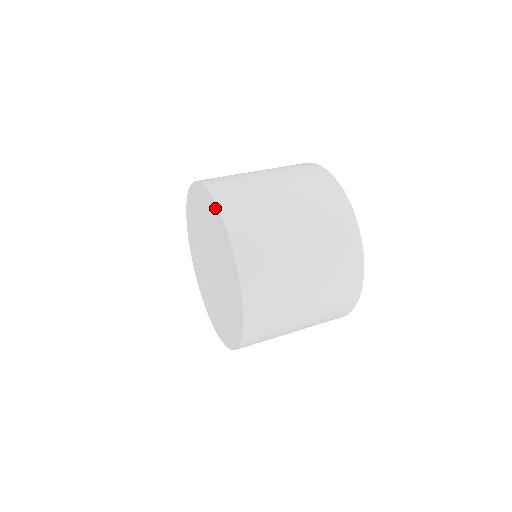
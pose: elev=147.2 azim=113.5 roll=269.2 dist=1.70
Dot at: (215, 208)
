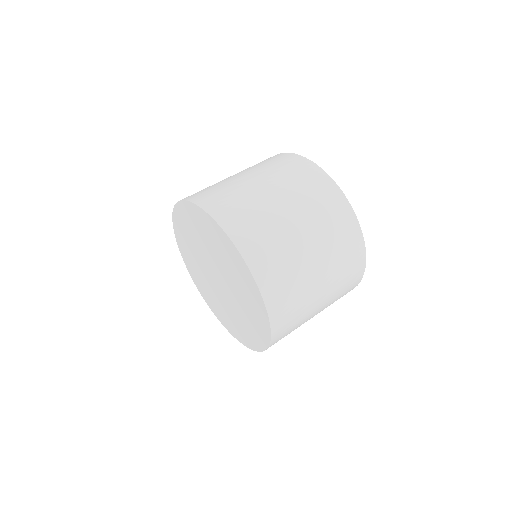
Dot at: (182, 206)
